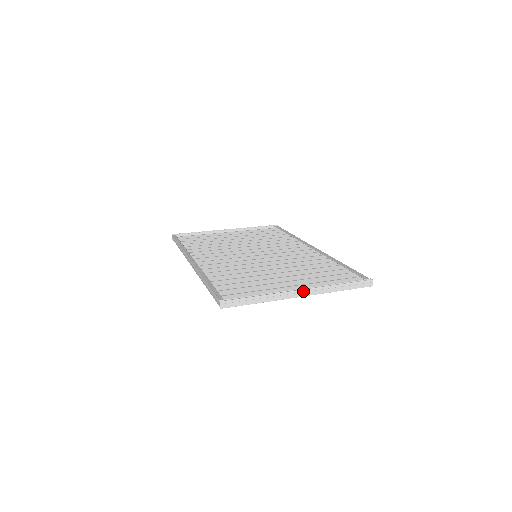
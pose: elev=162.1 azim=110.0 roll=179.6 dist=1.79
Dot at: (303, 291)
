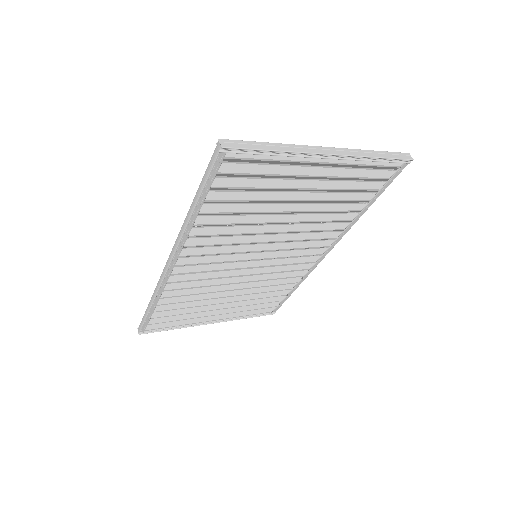
Dot at: (329, 149)
